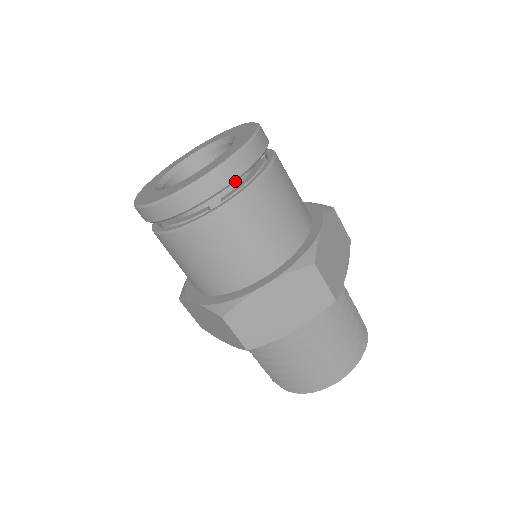
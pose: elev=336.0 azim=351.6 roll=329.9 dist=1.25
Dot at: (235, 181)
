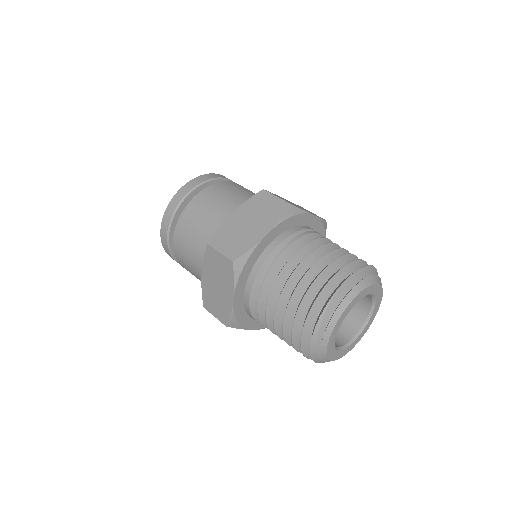
Dot at: (172, 221)
